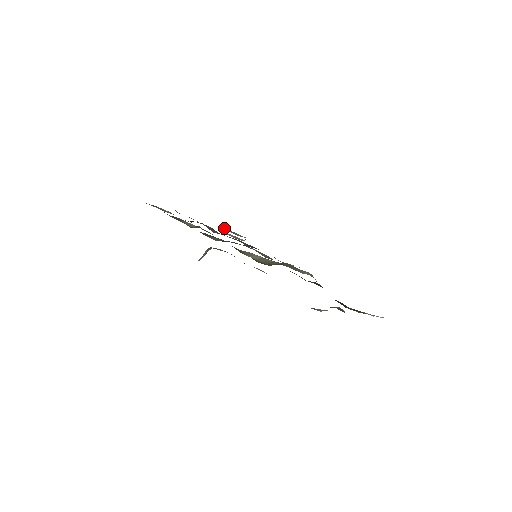
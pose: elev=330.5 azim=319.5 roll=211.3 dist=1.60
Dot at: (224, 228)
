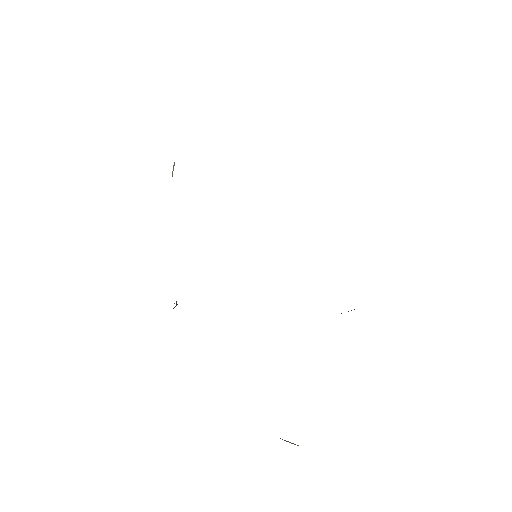
Dot at: occluded
